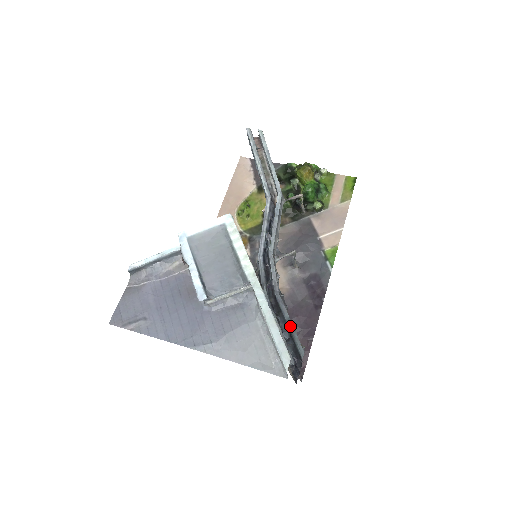
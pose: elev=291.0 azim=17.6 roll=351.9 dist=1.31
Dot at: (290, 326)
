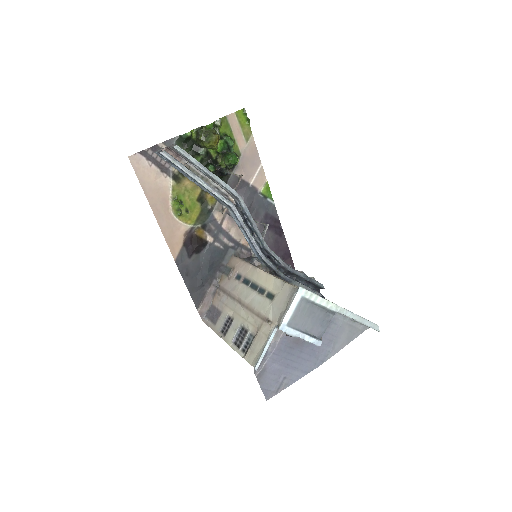
Dot at: (308, 279)
